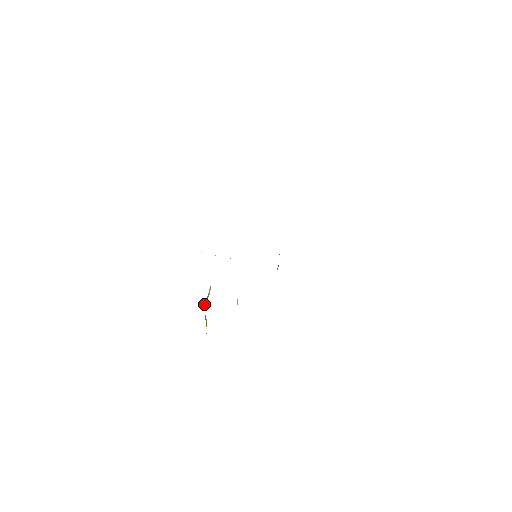
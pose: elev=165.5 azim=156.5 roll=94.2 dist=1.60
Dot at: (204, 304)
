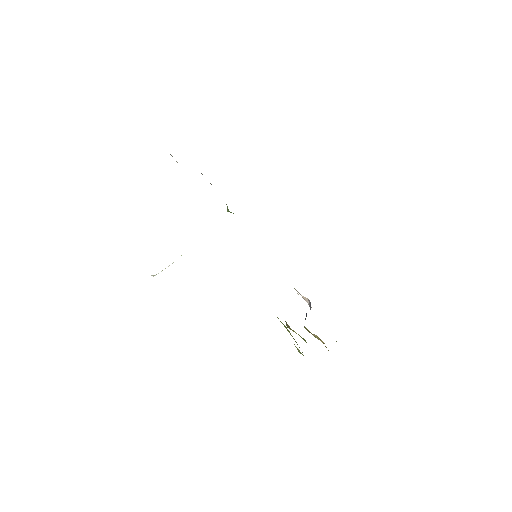
Dot at: occluded
